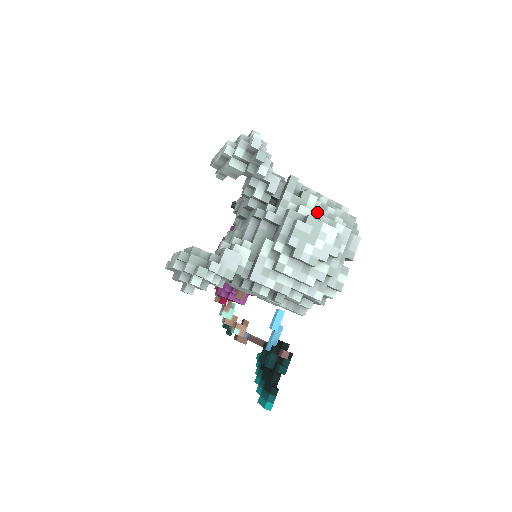
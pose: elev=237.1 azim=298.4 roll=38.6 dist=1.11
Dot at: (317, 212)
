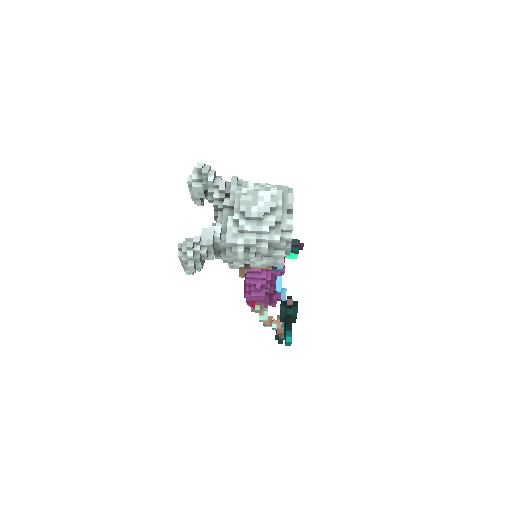
Dot at: (257, 190)
